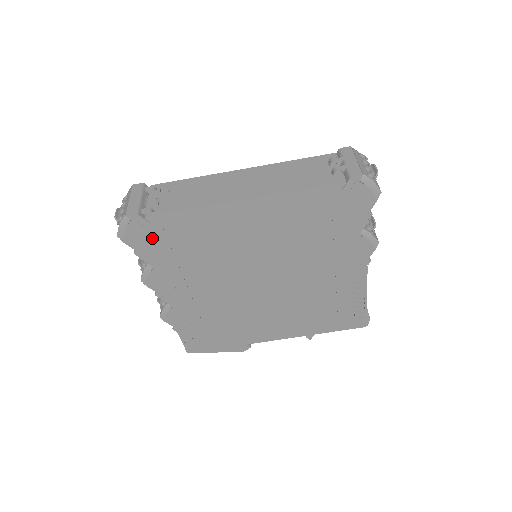
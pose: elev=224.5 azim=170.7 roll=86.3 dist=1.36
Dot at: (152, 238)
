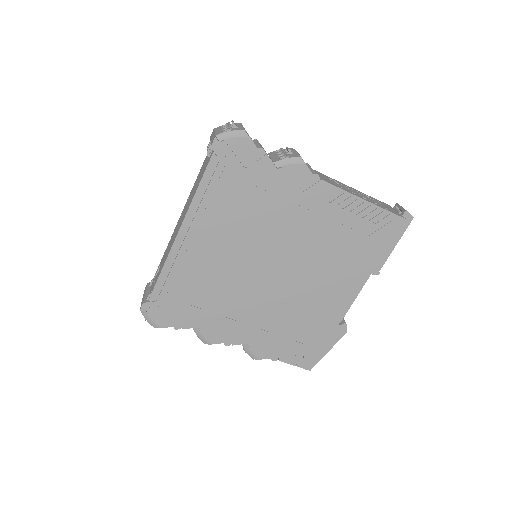
Dot at: (170, 309)
